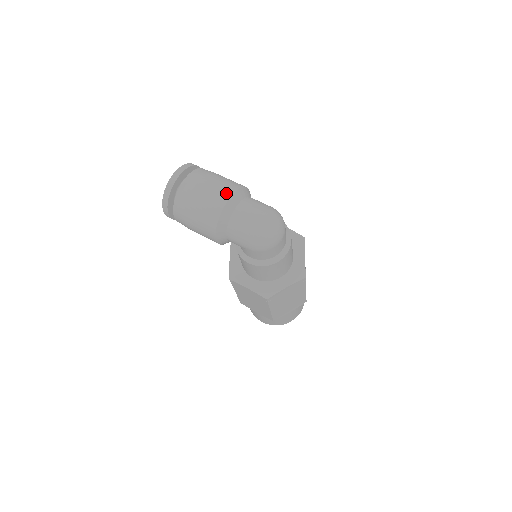
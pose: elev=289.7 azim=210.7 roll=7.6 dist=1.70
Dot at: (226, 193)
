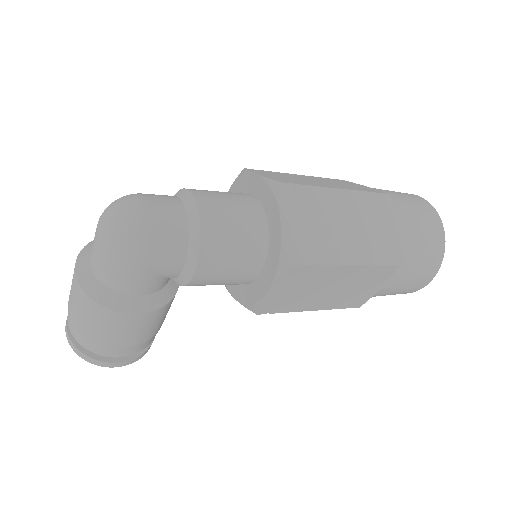
Dot at: (74, 271)
